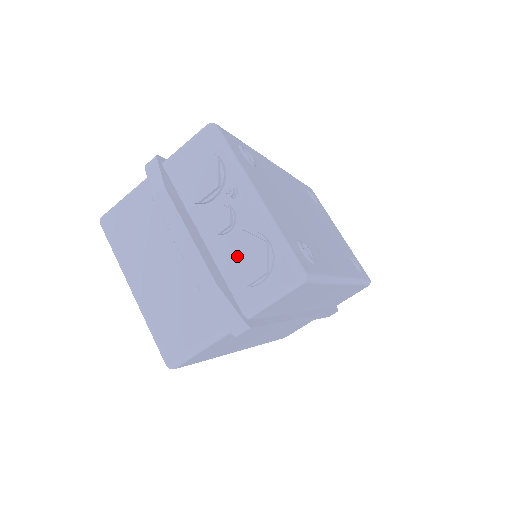
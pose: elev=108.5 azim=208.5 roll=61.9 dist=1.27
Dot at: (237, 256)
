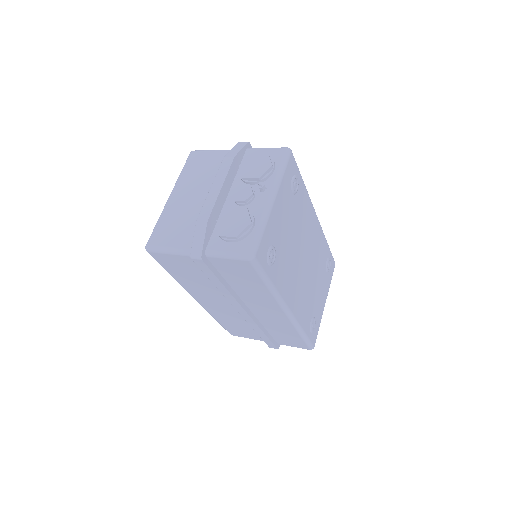
Dot at: (232, 218)
